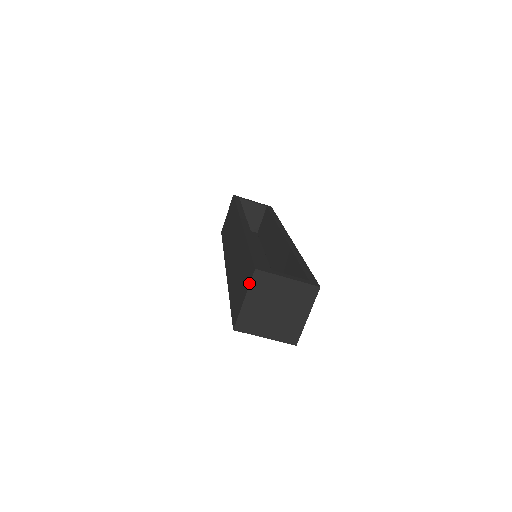
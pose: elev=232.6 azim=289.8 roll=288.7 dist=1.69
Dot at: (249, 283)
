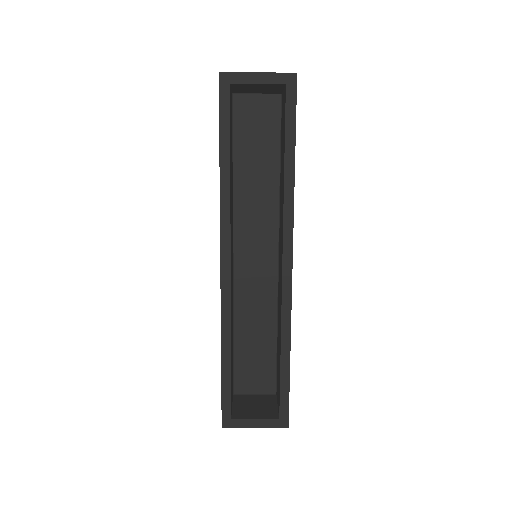
Dot at: occluded
